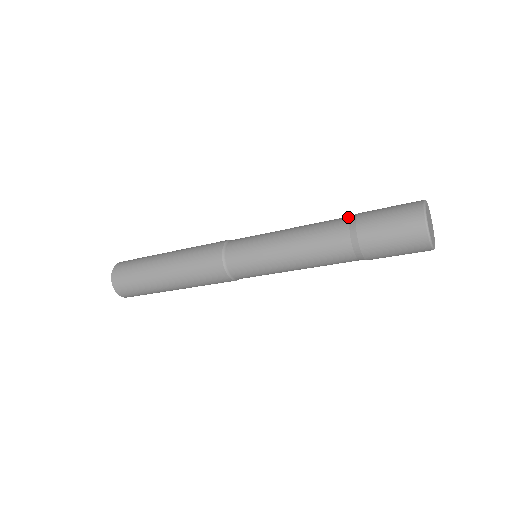
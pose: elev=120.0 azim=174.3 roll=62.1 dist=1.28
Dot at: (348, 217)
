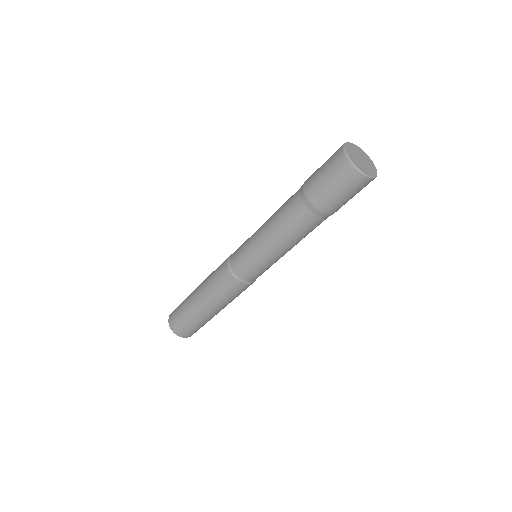
Dot at: (299, 199)
